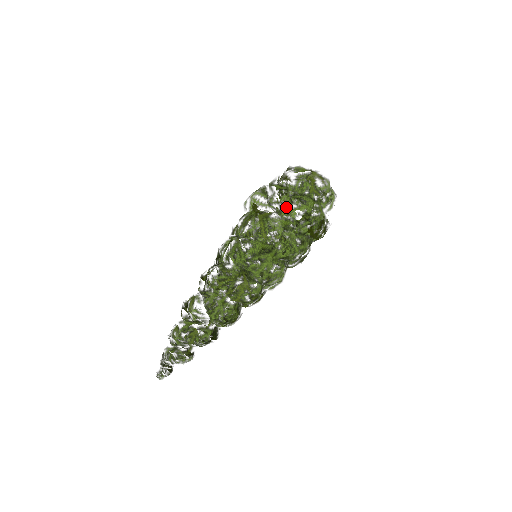
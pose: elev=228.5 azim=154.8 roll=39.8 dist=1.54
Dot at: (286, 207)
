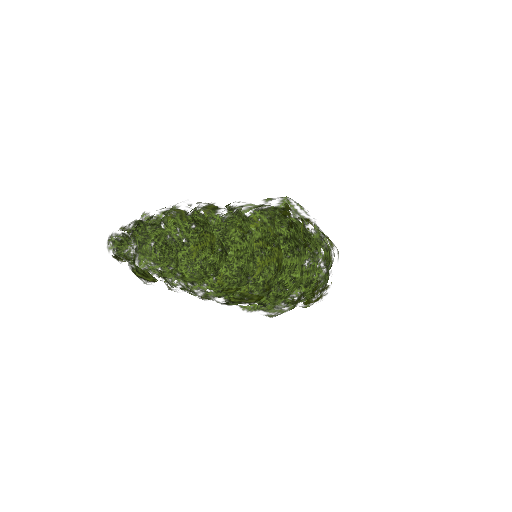
Dot at: (315, 237)
